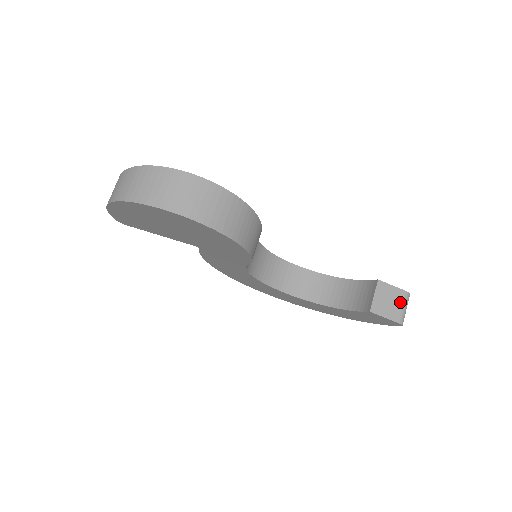
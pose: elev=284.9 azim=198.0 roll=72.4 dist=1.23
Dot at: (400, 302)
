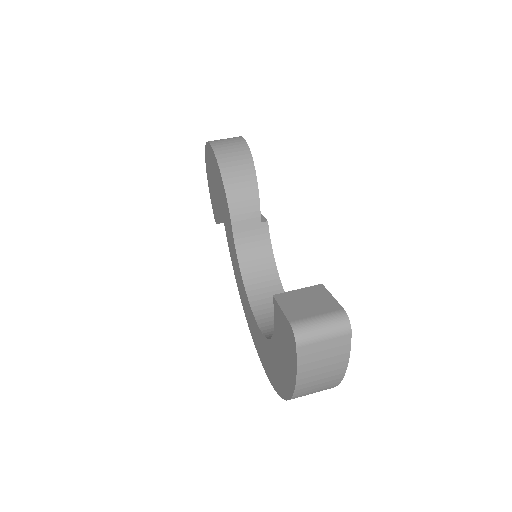
Dot at: (320, 311)
